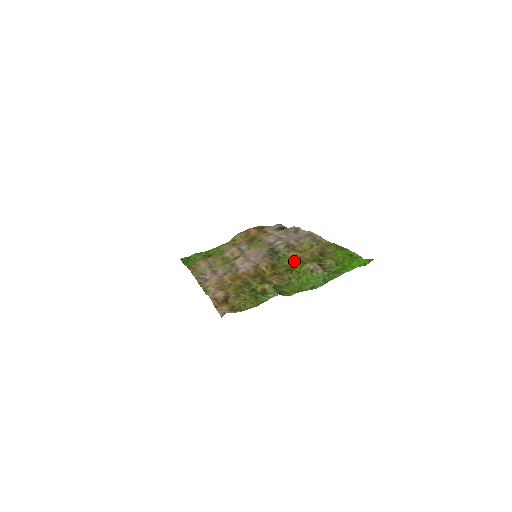
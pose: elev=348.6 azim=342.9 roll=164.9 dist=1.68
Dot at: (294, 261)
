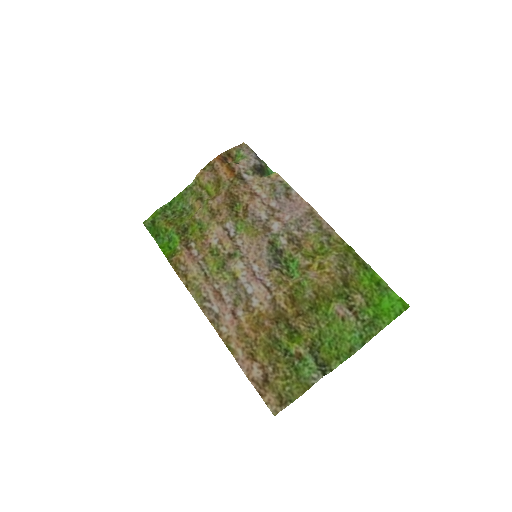
Dot at: (317, 296)
